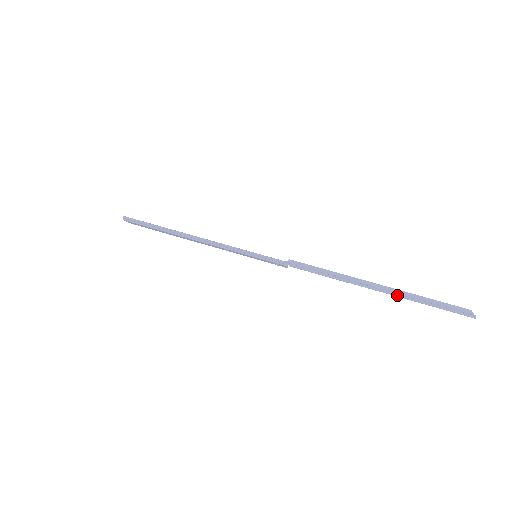
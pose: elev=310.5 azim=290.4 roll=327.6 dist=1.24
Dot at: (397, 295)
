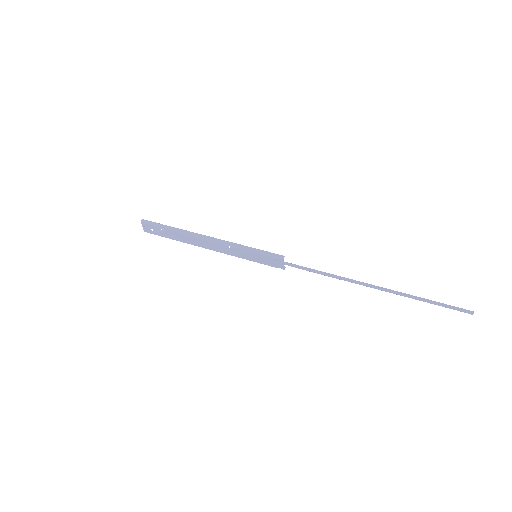
Dot at: (391, 290)
